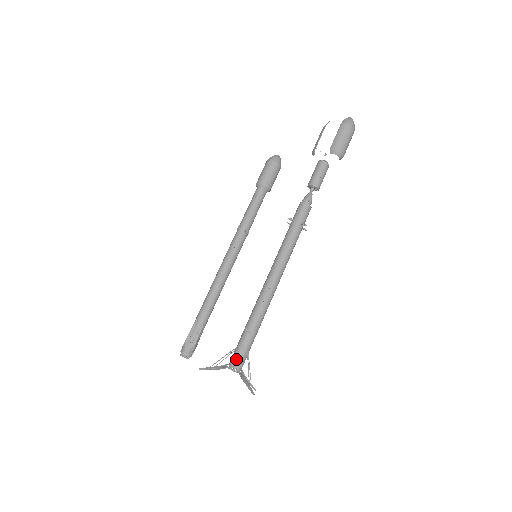
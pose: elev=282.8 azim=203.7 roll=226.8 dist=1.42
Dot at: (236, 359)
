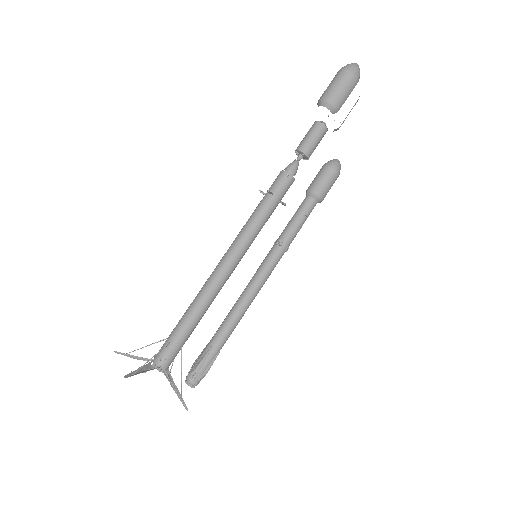
Dot at: occluded
